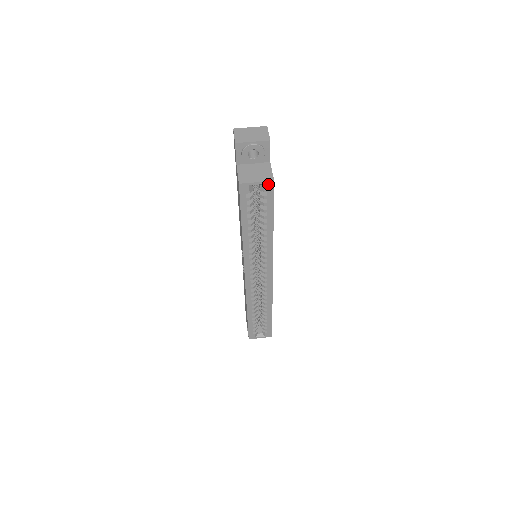
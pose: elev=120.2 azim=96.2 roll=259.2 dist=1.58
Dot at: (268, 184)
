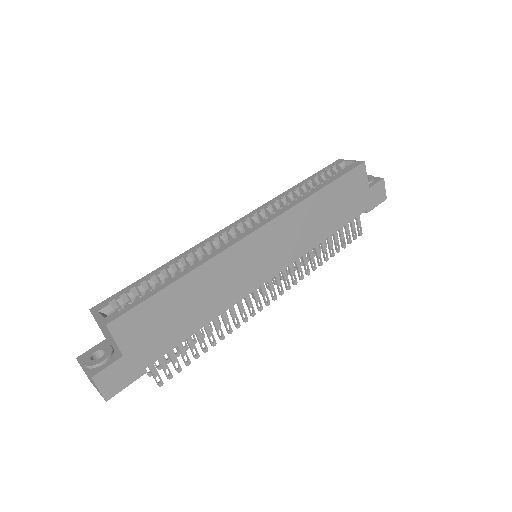
Dot at: (358, 163)
